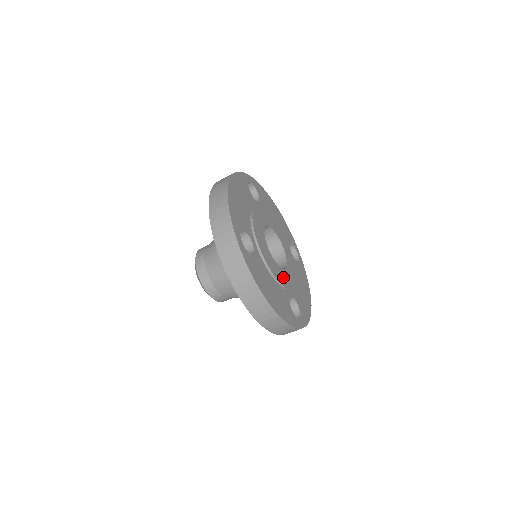
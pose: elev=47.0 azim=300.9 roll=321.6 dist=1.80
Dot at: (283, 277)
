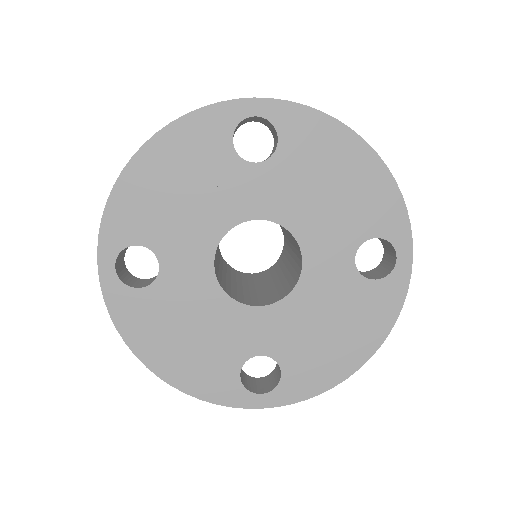
Dot at: (242, 322)
